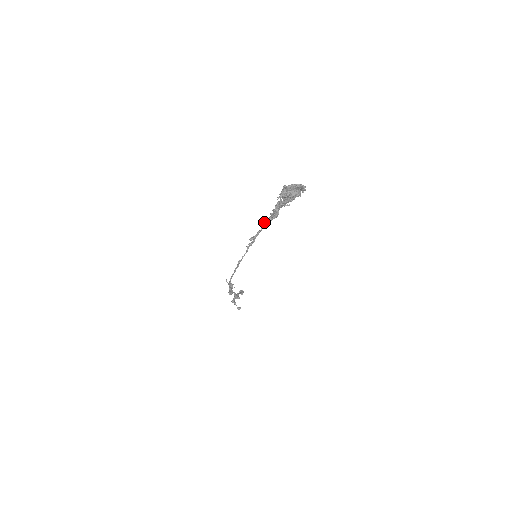
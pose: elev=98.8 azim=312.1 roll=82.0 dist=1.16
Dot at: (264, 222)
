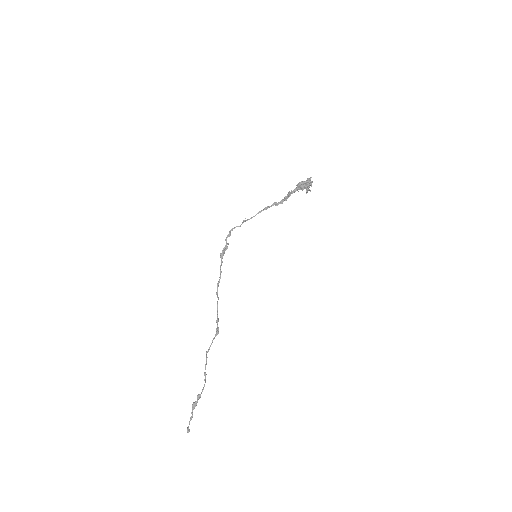
Dot at: (279, 202)
